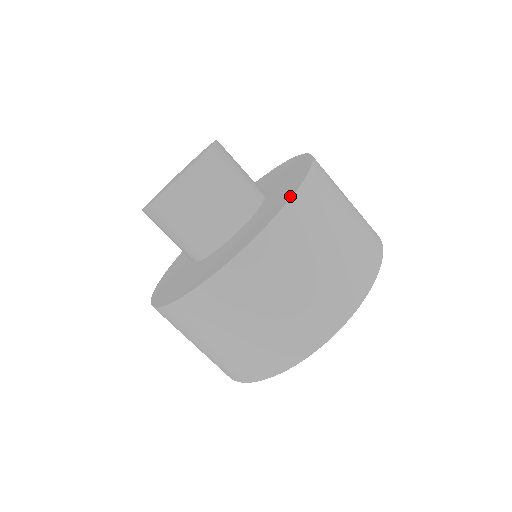
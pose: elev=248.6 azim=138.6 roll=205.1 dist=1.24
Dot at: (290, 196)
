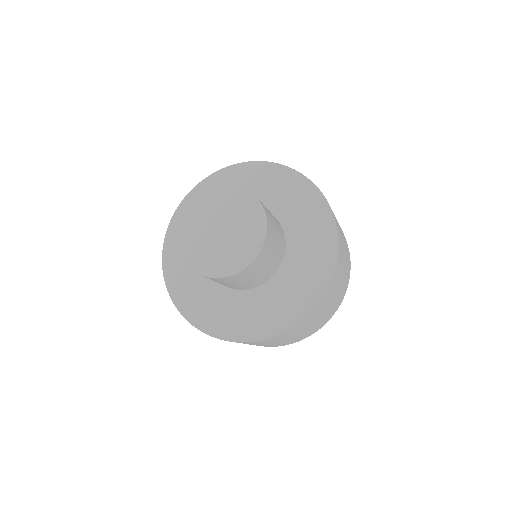
Dot at: (334, 258)
